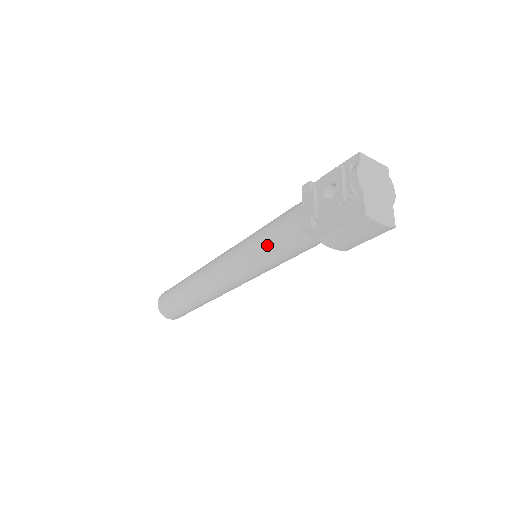
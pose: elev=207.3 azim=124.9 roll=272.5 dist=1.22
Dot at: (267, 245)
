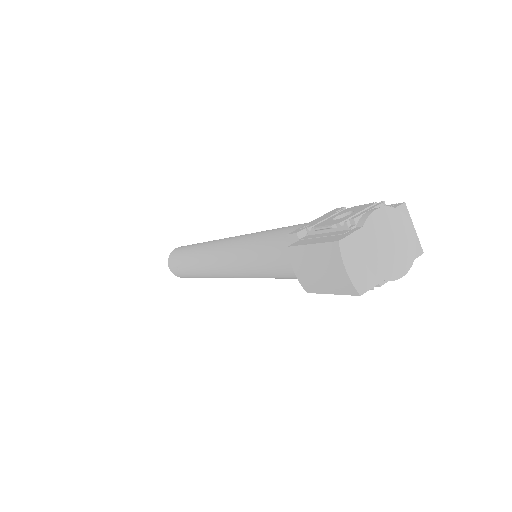
Dot at: (263, 239)
